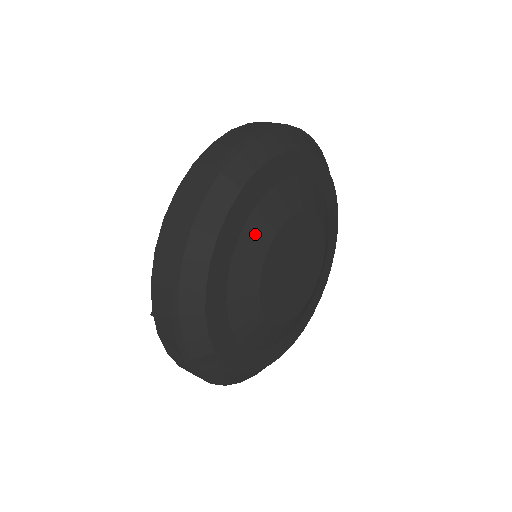
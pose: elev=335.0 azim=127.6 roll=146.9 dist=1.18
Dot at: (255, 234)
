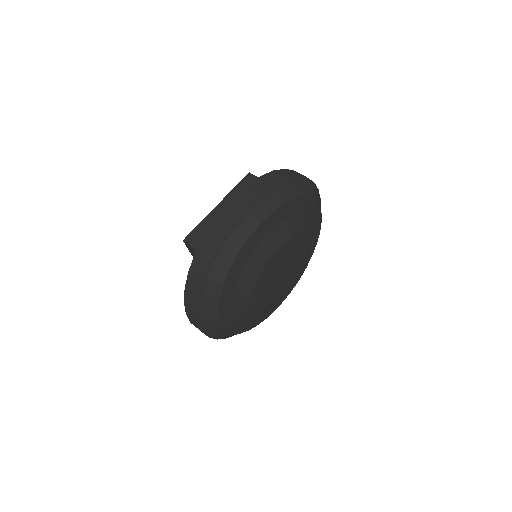
Dot at: (241, 305)
